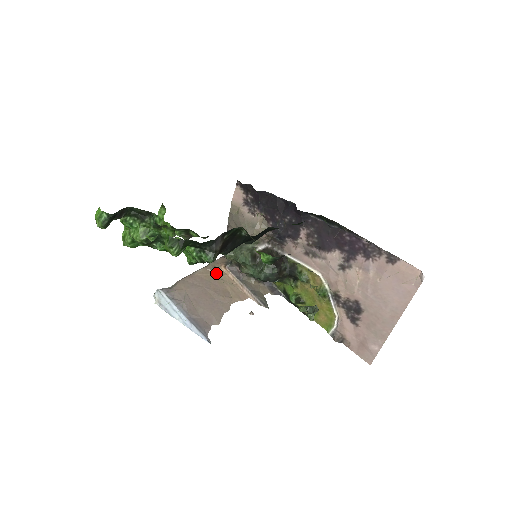
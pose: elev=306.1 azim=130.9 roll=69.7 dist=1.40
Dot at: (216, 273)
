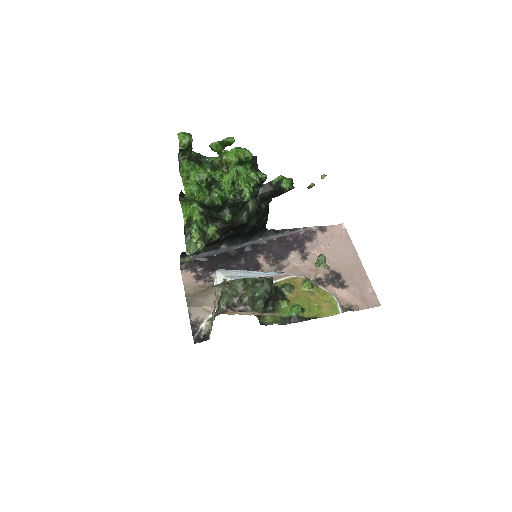
Dot at: occluded
